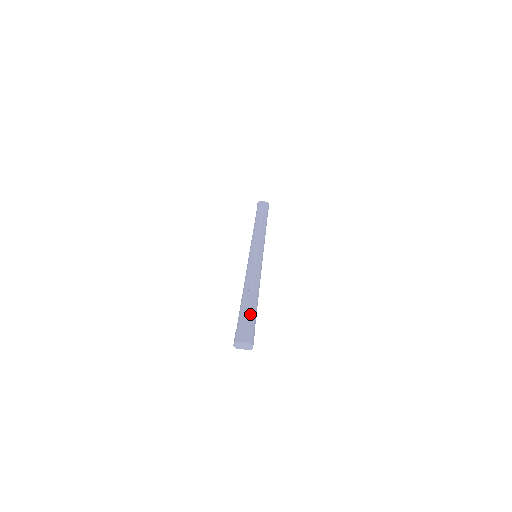
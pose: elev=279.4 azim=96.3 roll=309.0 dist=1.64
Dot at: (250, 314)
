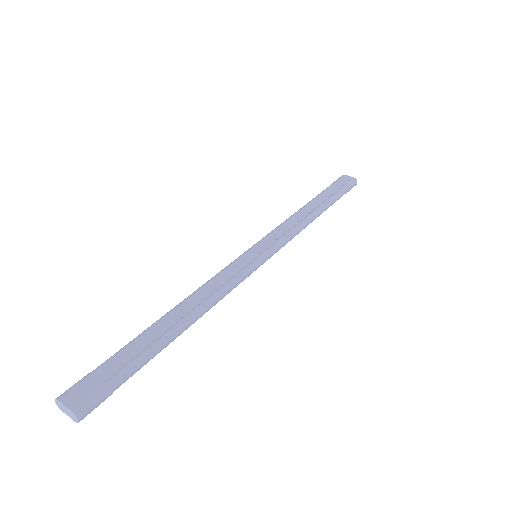
Dot at: (134, 354)
